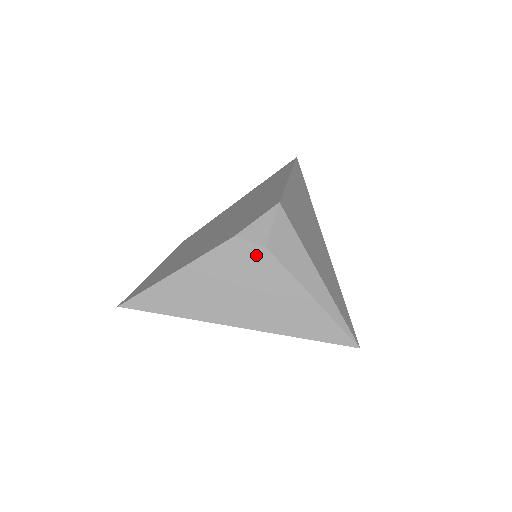
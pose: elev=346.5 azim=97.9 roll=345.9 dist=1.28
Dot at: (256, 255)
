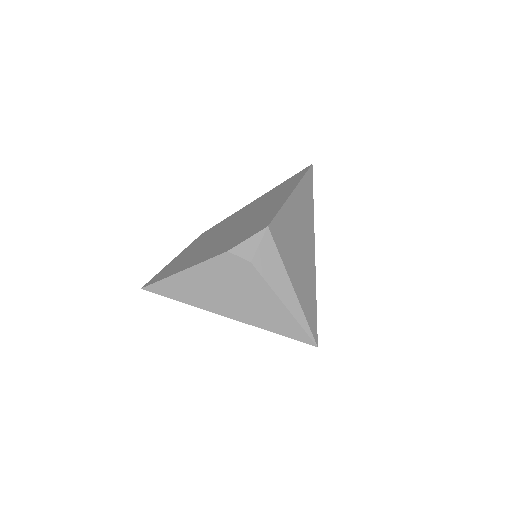
Dot at: (243, 267)
